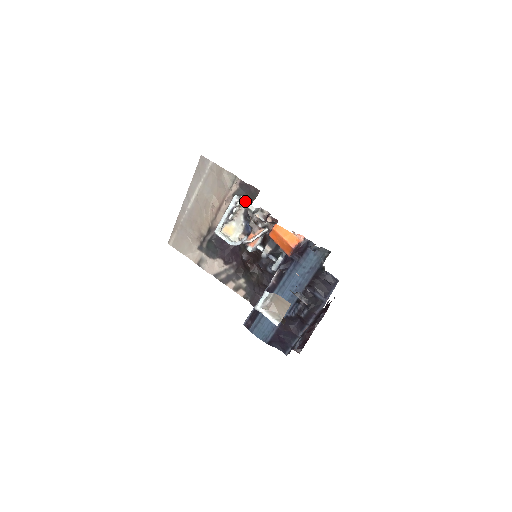
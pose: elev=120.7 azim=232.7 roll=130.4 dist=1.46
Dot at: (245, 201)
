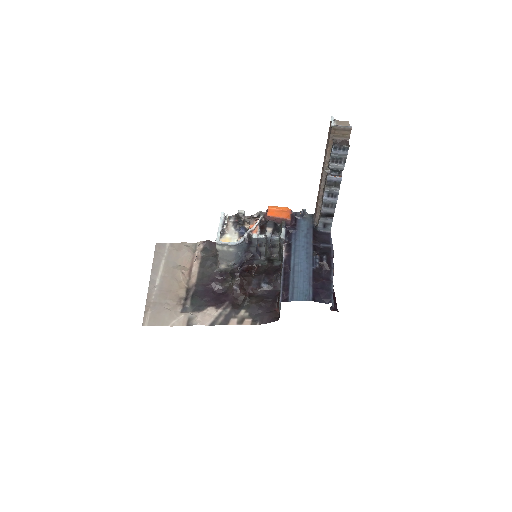
Dot at: (230, 218)
